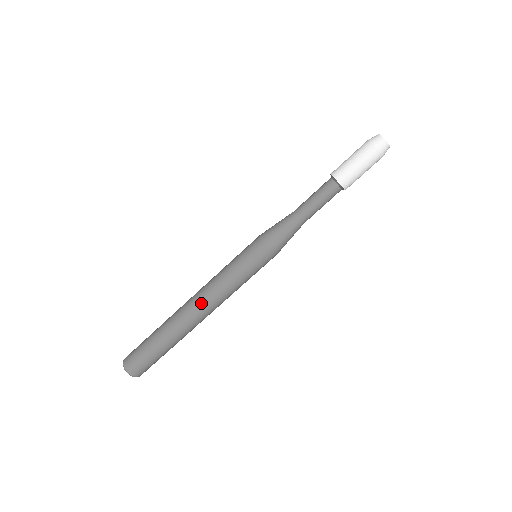
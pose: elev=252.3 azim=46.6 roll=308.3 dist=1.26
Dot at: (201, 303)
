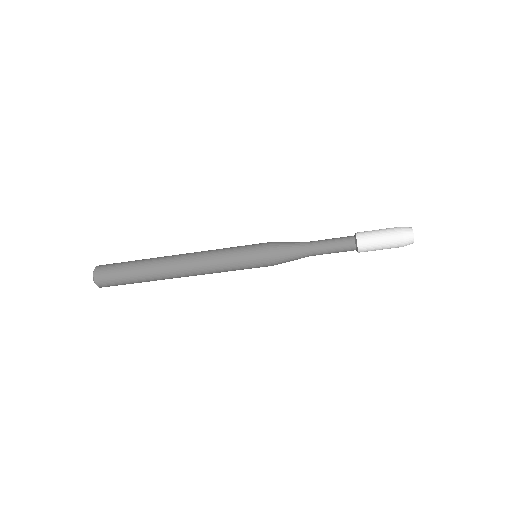
Dot at: occluded
